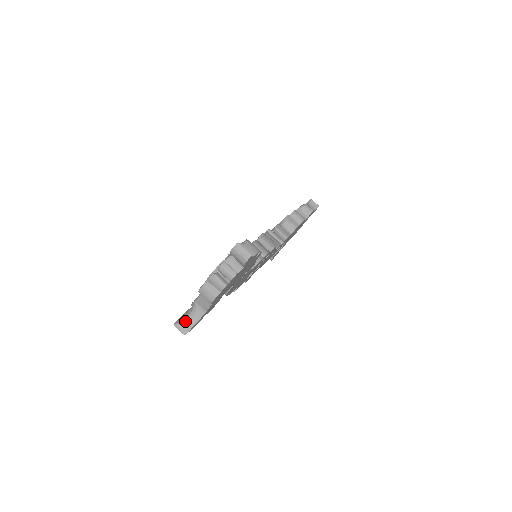
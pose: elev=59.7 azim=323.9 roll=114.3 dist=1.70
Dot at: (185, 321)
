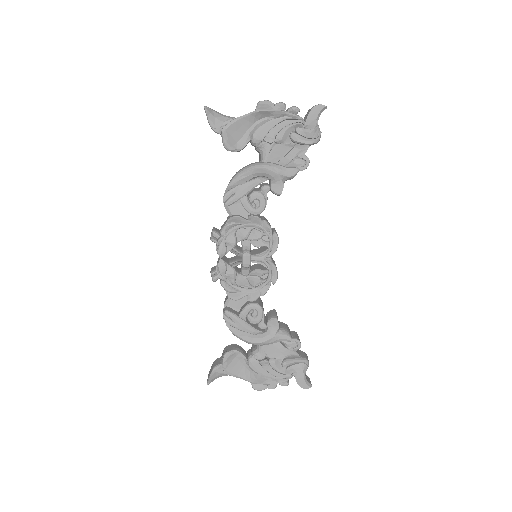
Dot at: occluded
